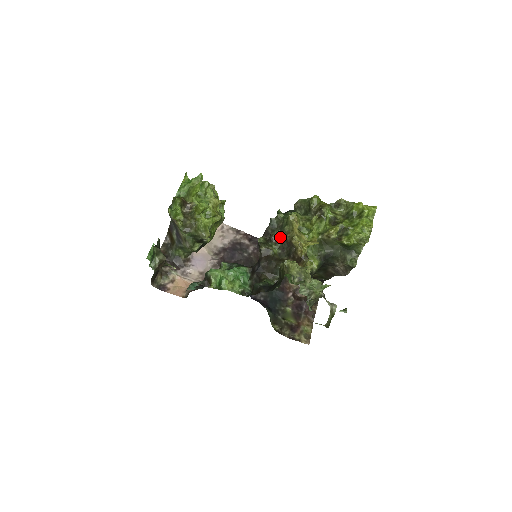
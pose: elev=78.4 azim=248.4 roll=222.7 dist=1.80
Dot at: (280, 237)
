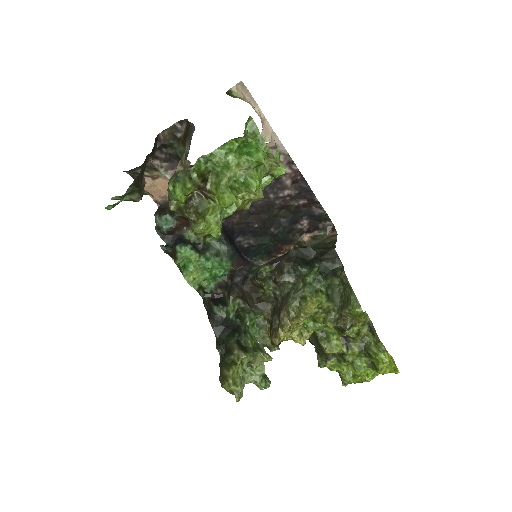
Dot at: (286, 289)
